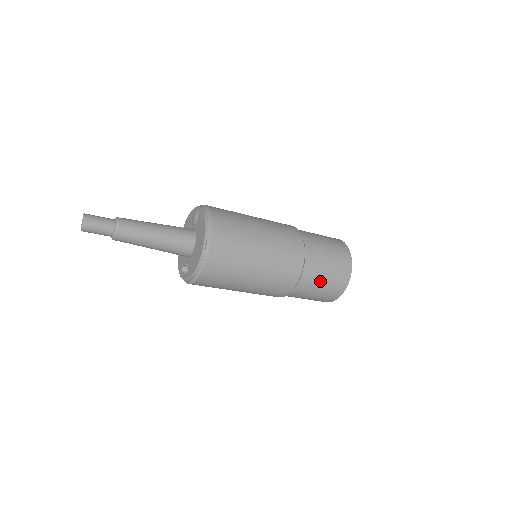
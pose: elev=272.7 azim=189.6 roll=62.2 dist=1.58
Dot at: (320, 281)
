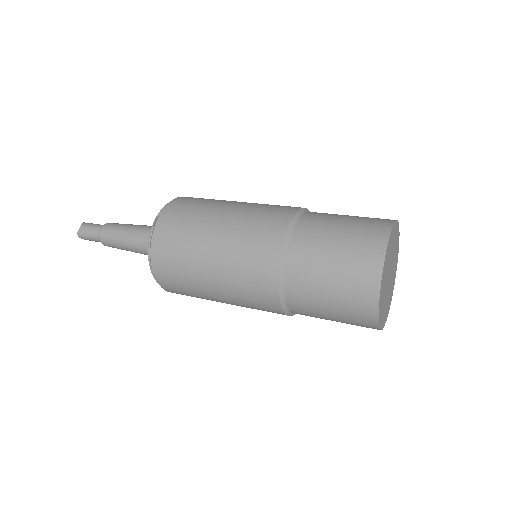
Dot at: (323, 266)
